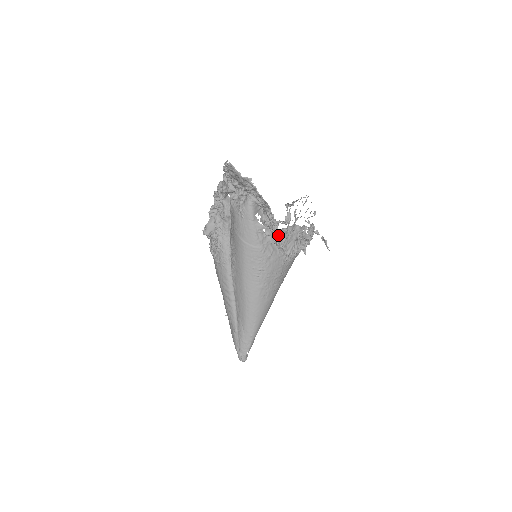
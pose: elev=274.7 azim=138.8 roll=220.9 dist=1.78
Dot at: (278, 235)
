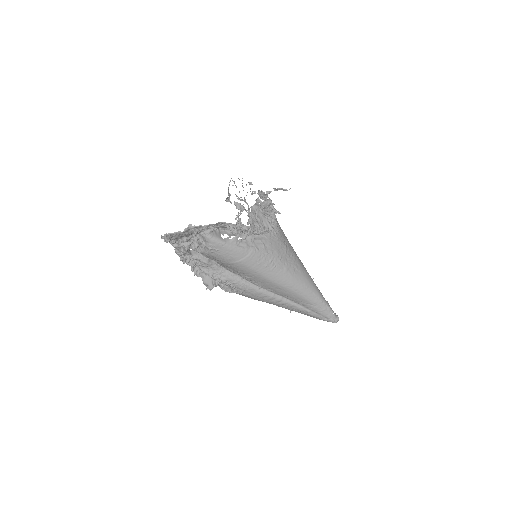
Dot at: (251, 229)
